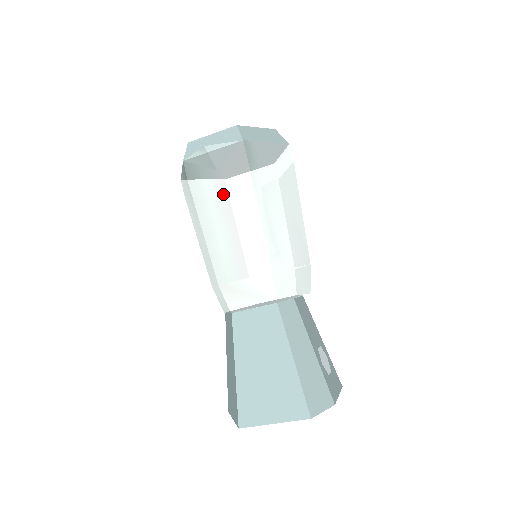
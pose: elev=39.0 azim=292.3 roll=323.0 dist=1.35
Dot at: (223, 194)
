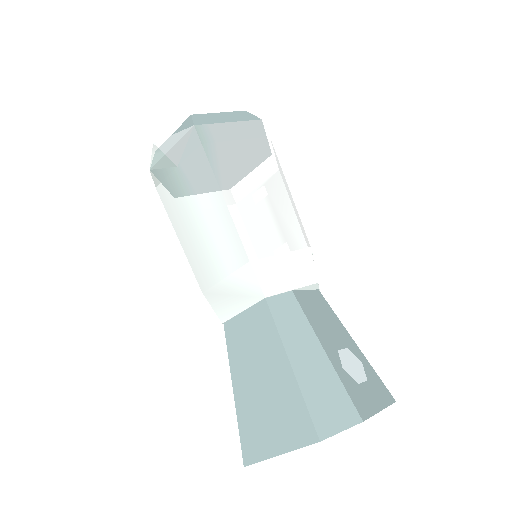
Dot at: (187, 190)
